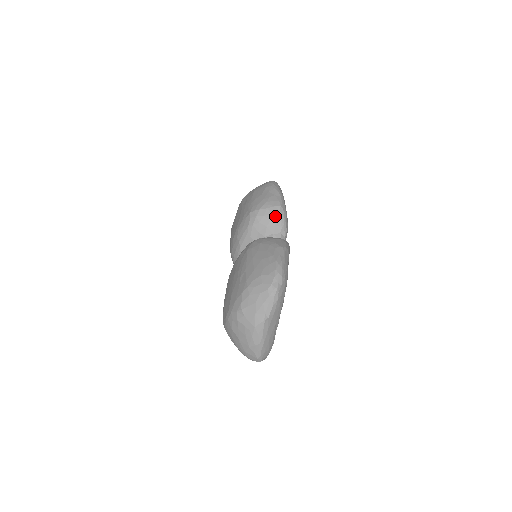
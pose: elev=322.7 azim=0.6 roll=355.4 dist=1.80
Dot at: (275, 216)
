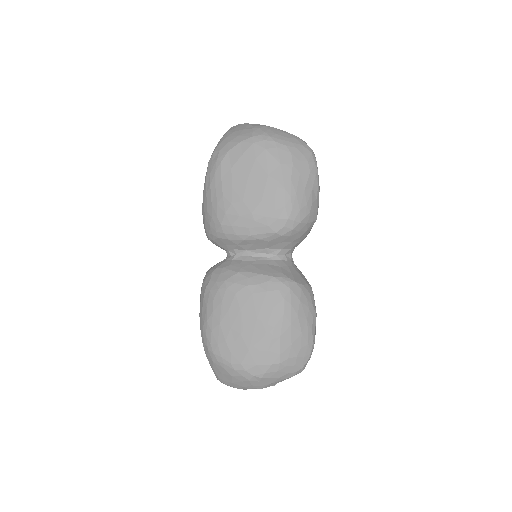
Dot at: (306, 233)
